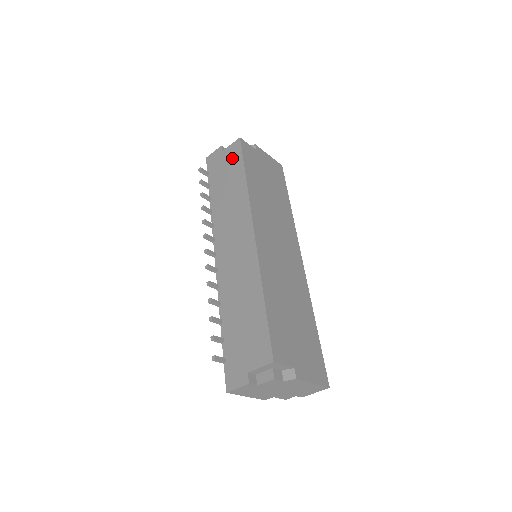
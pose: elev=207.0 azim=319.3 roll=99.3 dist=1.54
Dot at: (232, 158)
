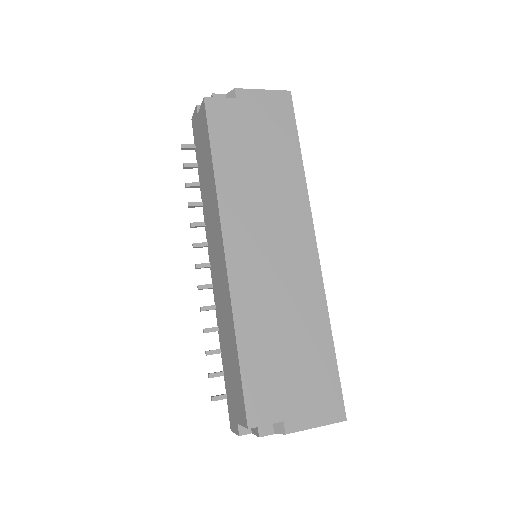
Dot at: (203, 130)
